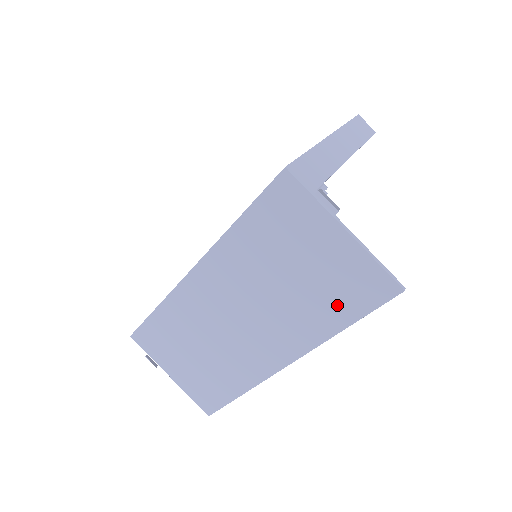
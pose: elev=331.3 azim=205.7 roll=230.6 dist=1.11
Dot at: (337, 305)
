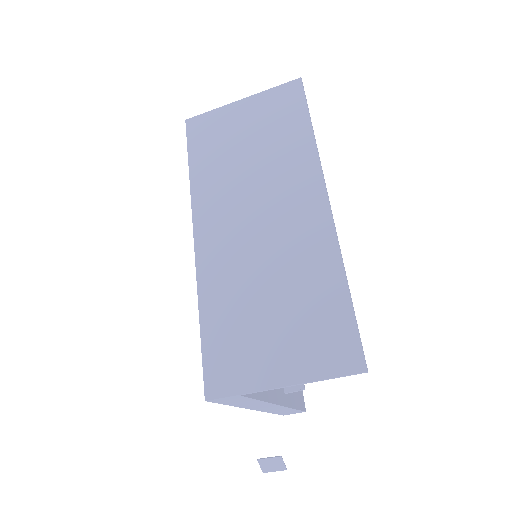
Dot at: (289, 125)
